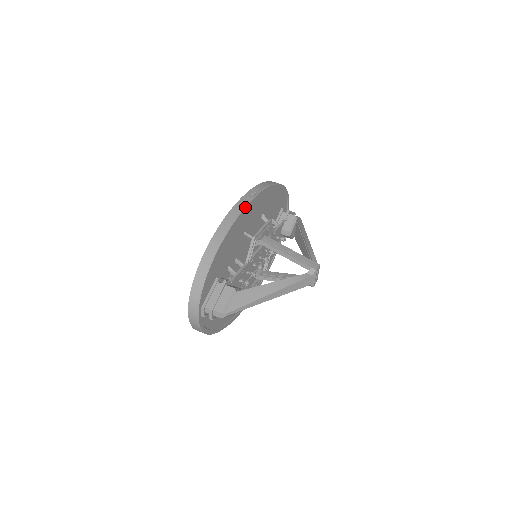
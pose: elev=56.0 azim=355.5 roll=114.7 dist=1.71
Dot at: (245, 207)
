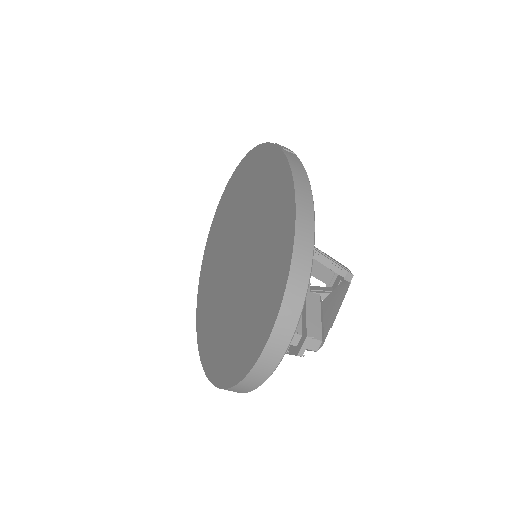
Dot at: (301, 162)
